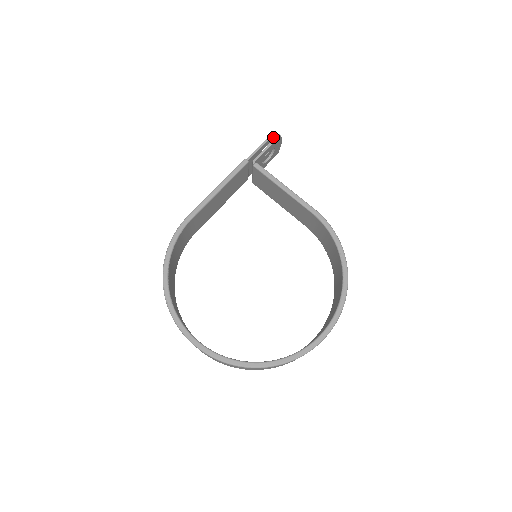
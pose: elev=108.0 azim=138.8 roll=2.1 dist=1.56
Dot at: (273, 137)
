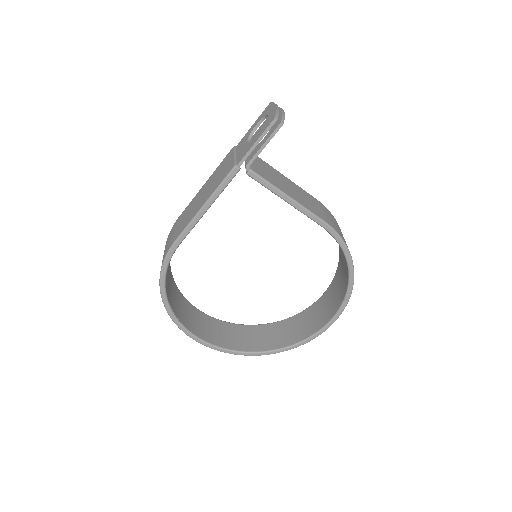
Dot at: (272, 122)
